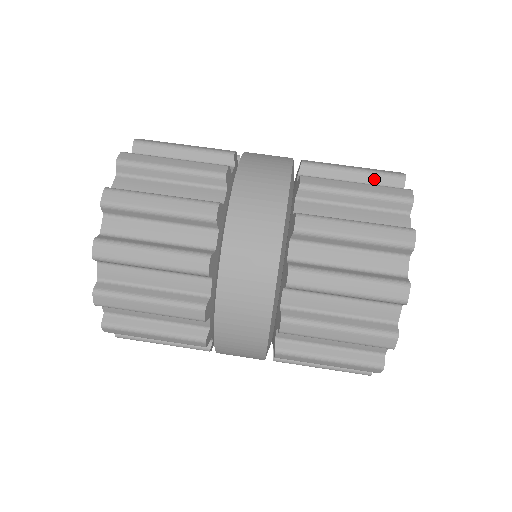
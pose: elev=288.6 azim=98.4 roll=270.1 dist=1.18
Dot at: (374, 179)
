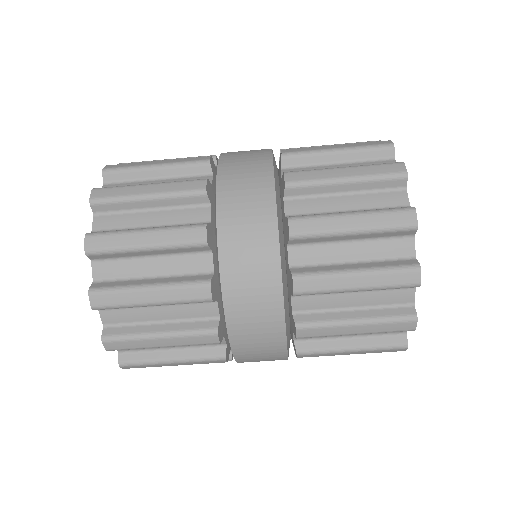
Dot at: (378, 235)
